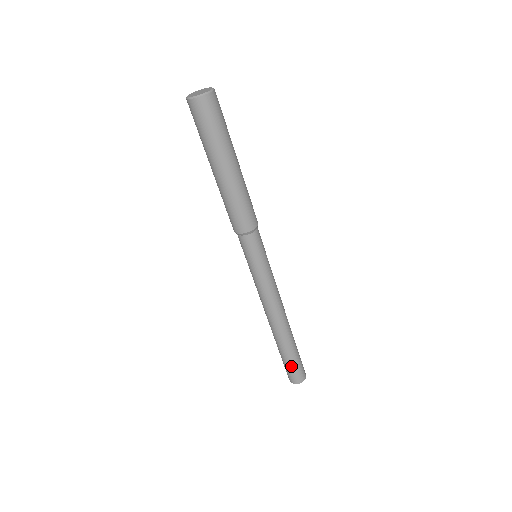
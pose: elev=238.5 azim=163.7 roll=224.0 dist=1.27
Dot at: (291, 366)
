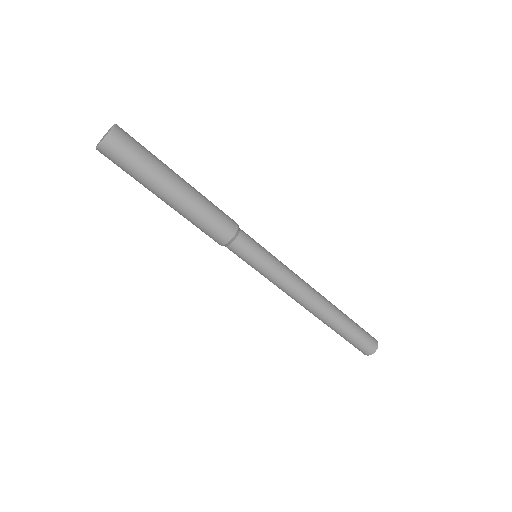
Dot at: (360, 335)
